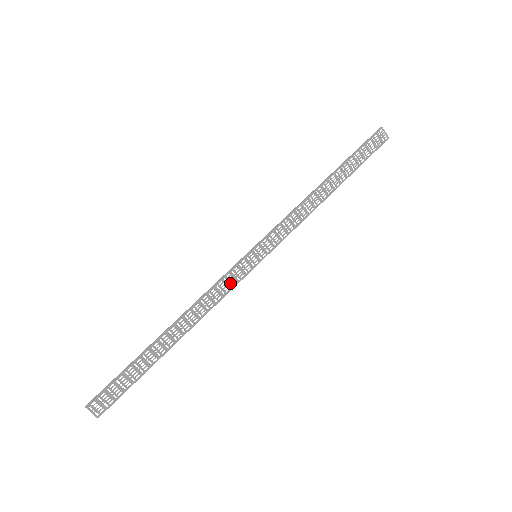
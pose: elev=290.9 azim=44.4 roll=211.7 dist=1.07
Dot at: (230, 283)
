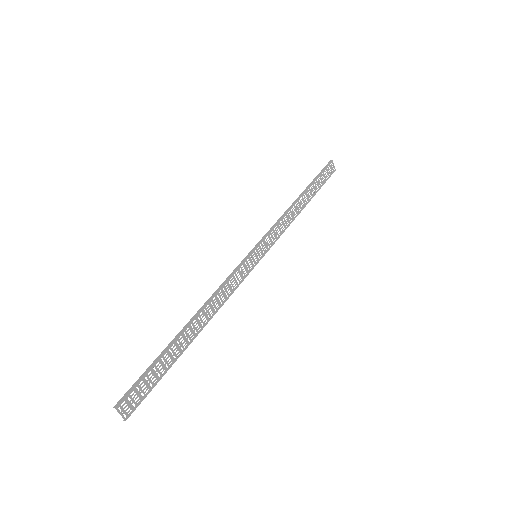
Dot at: (238, 279)
